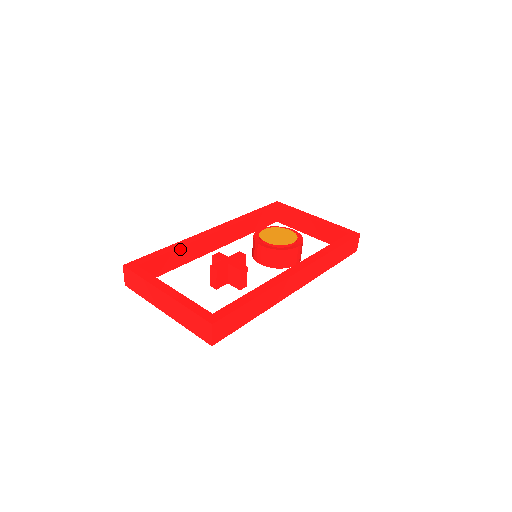
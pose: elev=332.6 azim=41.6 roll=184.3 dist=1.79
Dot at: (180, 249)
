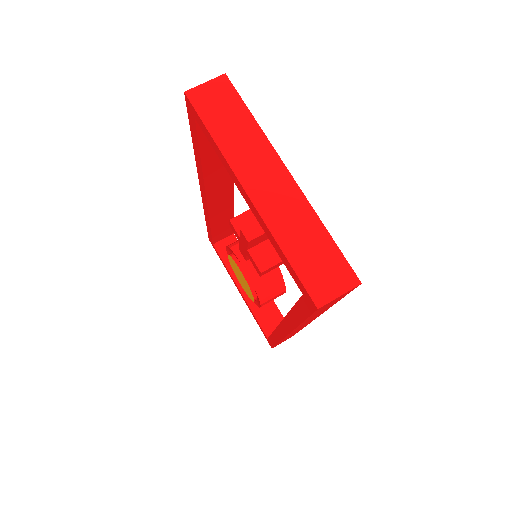
Dot at: occluded
